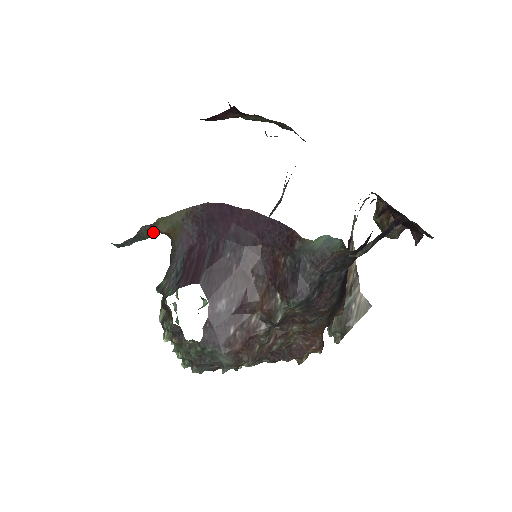
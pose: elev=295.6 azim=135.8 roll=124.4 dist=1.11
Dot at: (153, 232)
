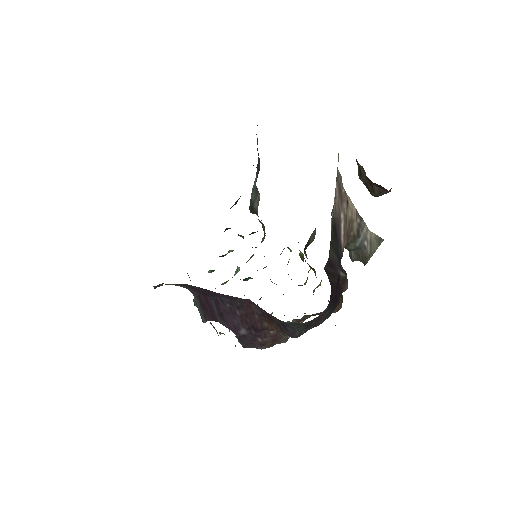
Dot at: occluded
